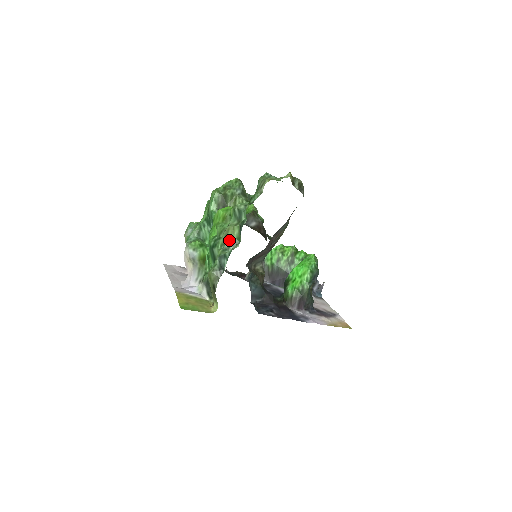
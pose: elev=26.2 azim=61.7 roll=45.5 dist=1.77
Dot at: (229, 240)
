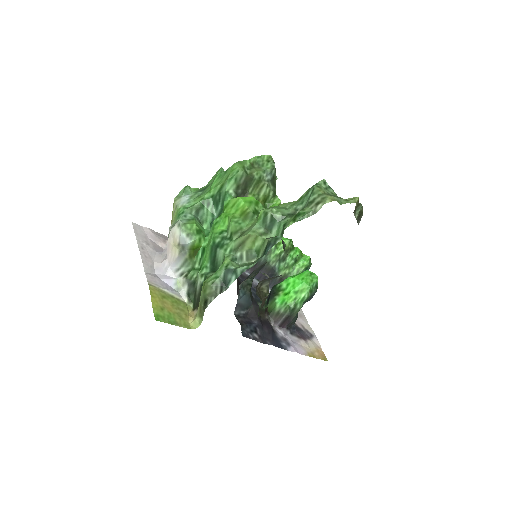
Dot at: (245, 249)
